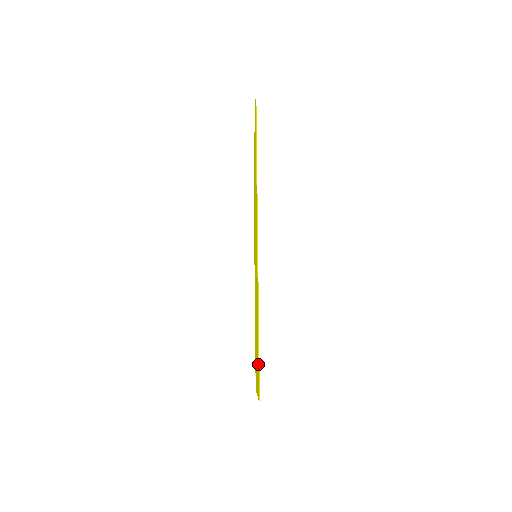
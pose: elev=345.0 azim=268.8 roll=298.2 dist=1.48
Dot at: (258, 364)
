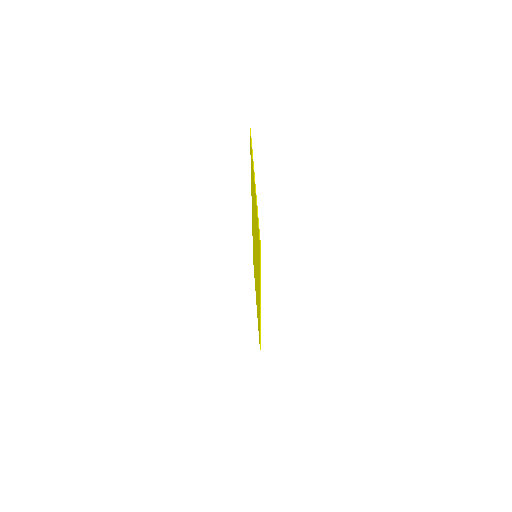
Dot at: (260, 343)
